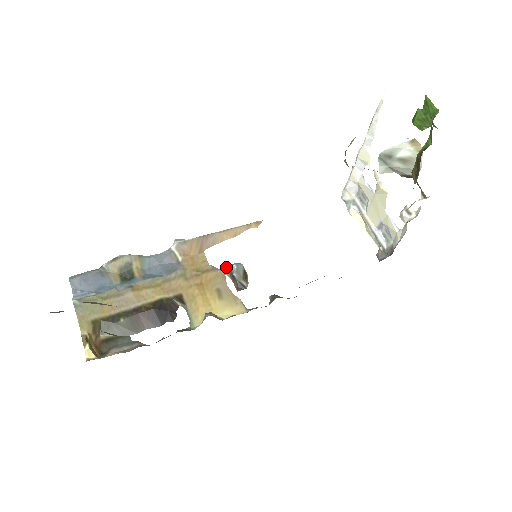
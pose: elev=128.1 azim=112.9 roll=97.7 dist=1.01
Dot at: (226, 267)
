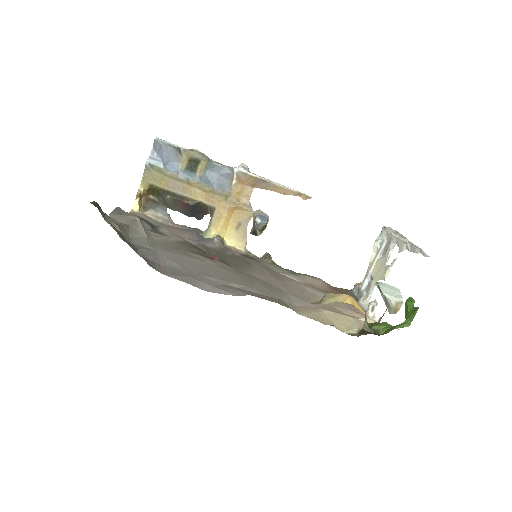
Dot at: (257, 212)
